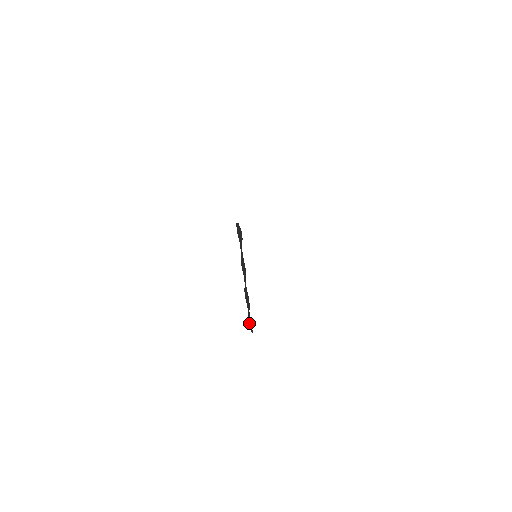
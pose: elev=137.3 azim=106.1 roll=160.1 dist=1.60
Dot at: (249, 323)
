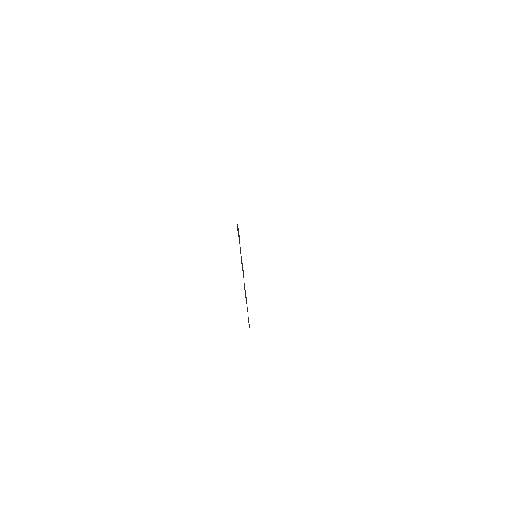
Dot at: (248, 320)
